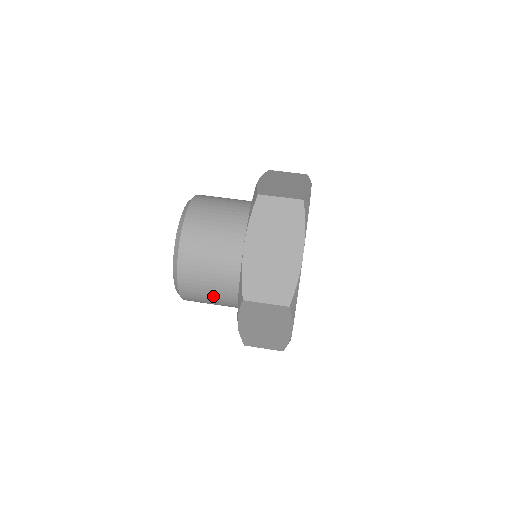
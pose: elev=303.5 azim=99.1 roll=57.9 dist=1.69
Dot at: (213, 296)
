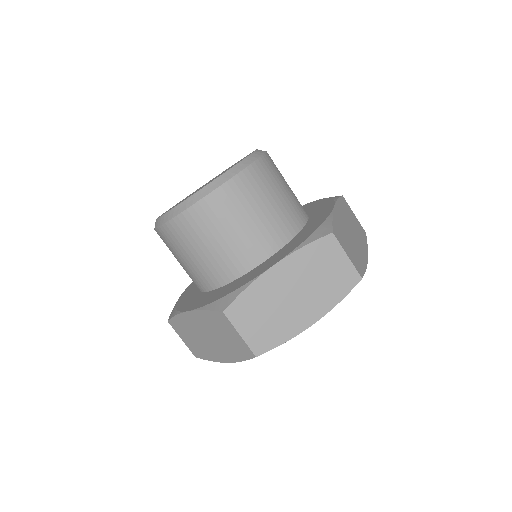
Dot at: (189, 261)
